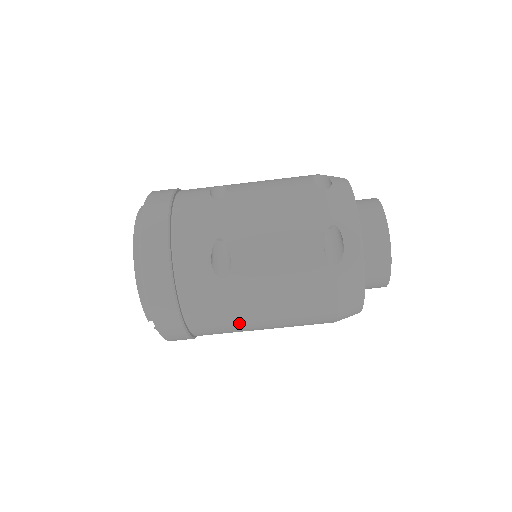
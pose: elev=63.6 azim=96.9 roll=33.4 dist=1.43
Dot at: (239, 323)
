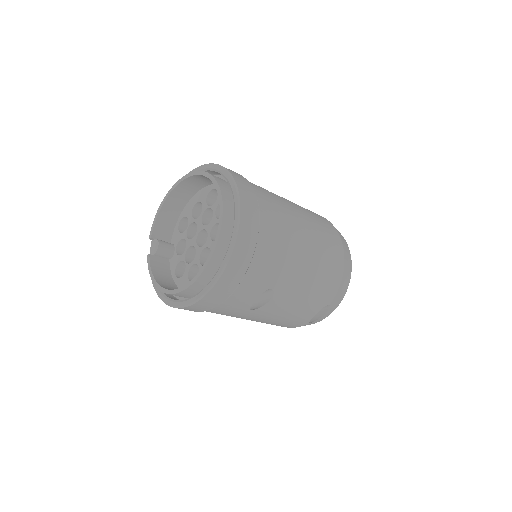
Dot at: occluded
